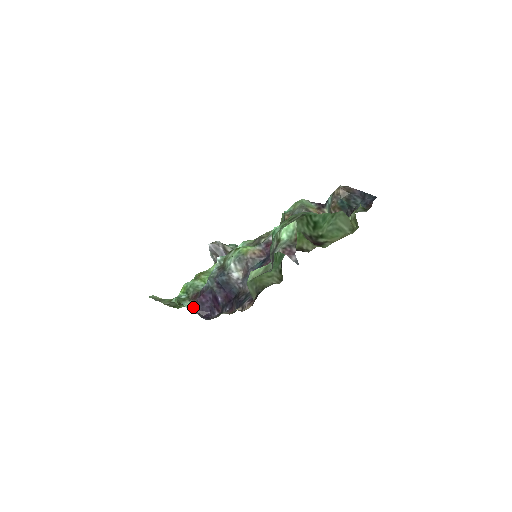
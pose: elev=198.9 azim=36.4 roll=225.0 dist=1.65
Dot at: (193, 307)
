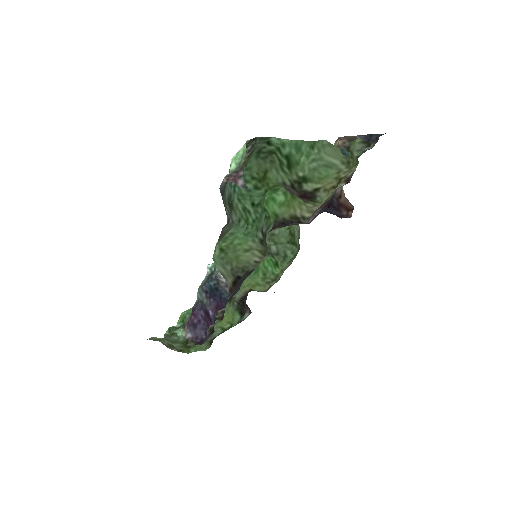
Dot at: (185, 333)
